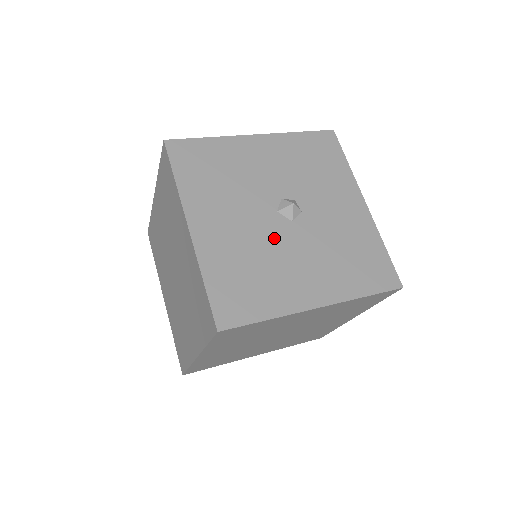
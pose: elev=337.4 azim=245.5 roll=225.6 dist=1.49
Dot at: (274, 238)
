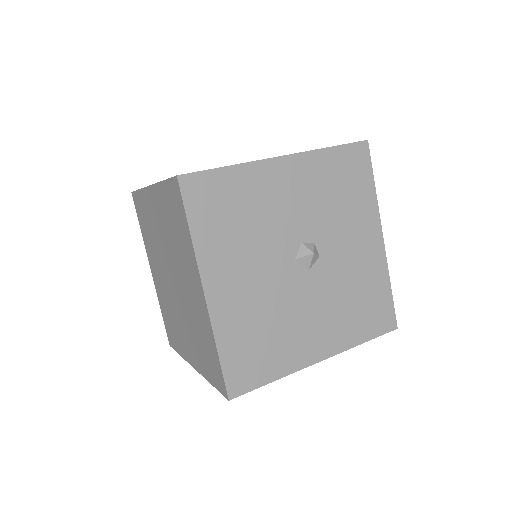
Dot at: (289, 292)
